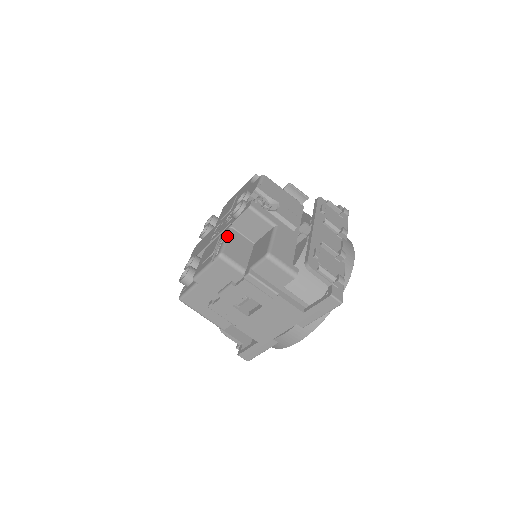
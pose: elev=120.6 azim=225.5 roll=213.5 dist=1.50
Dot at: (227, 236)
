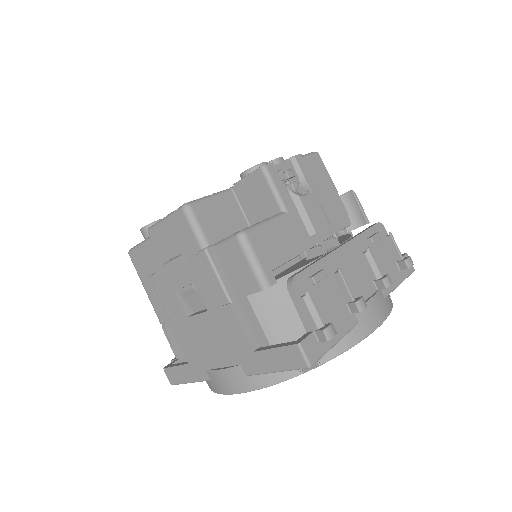
Dot at: (216, 193)
